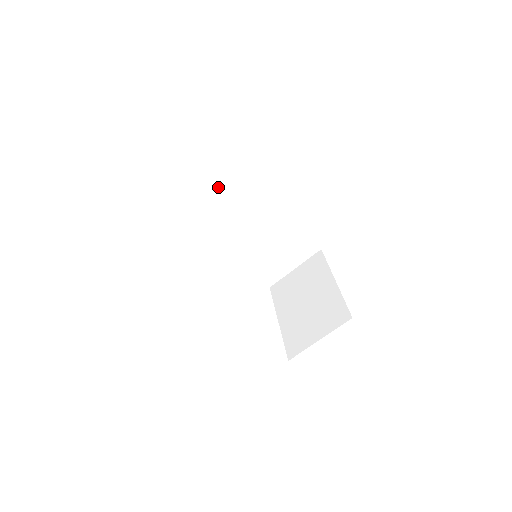
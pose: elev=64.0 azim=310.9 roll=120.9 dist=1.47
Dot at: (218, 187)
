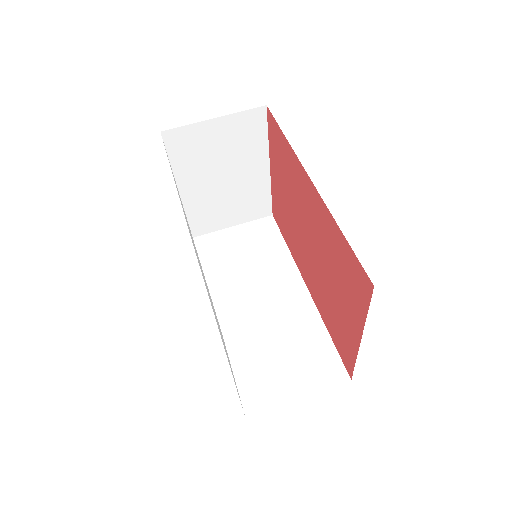
Dot at: (249, 247)
